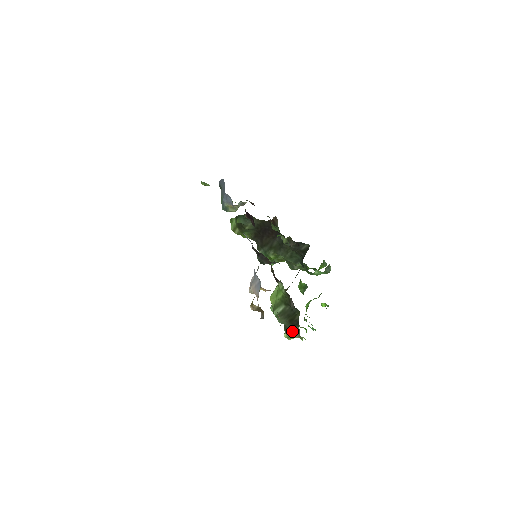
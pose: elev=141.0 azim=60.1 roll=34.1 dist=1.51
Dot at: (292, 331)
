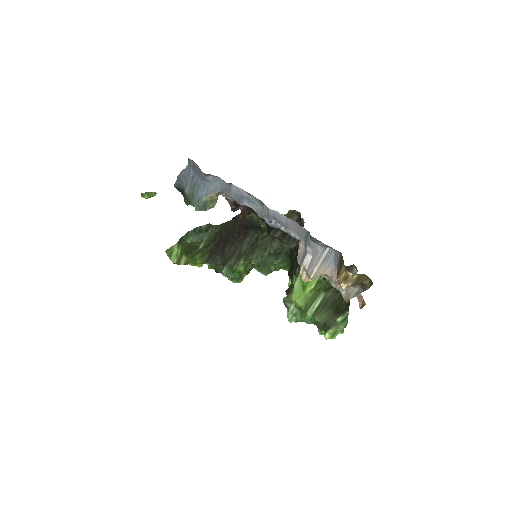
Dot at: (337, 324)
